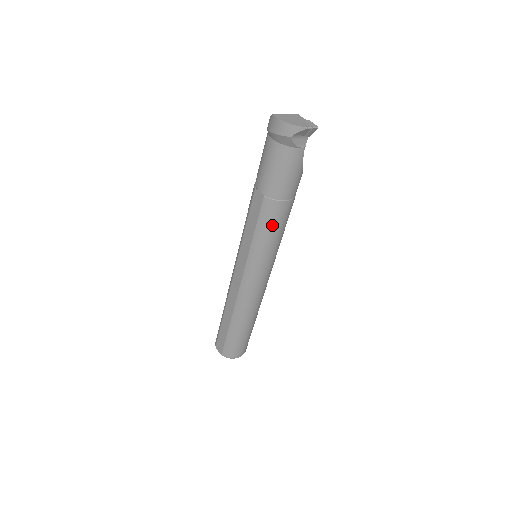
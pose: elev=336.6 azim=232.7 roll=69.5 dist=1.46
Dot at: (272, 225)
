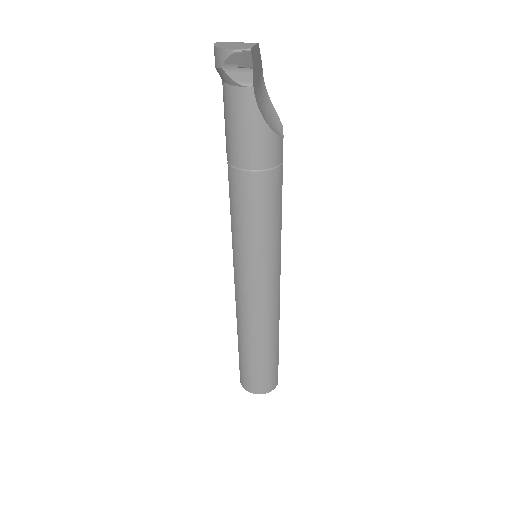
Dot at: (242, 206)
